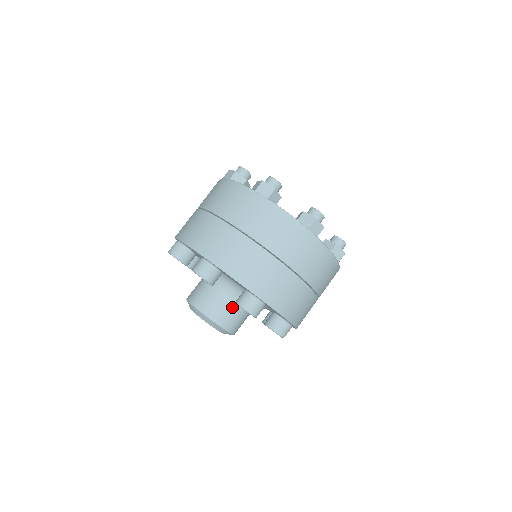
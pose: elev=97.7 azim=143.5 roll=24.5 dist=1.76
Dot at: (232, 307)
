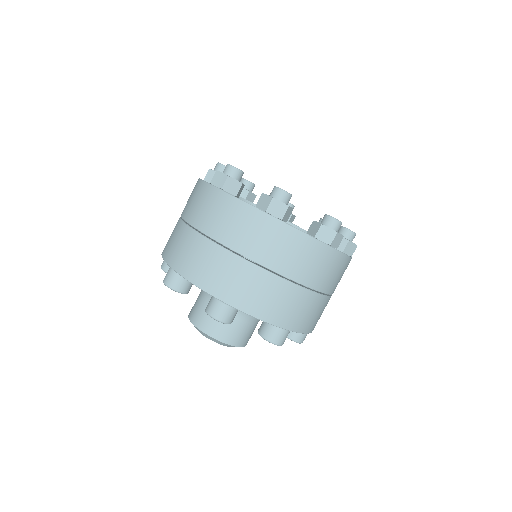
Dot at: occluded
